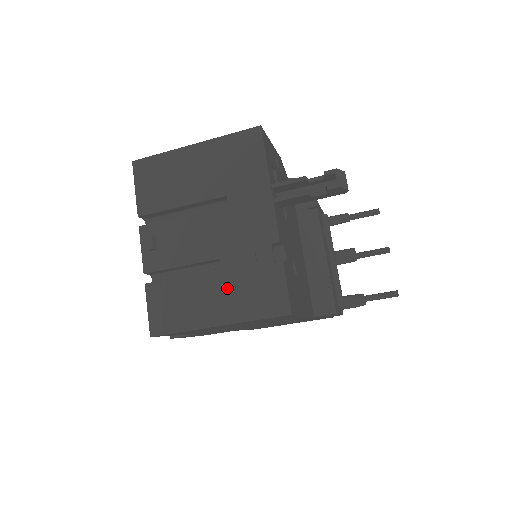
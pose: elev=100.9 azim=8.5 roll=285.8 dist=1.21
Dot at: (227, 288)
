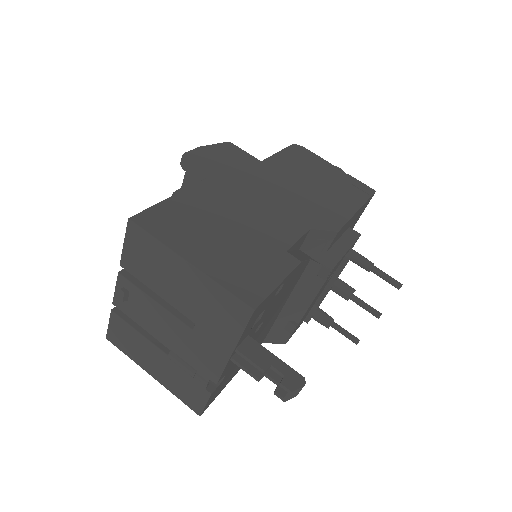
Dot at: (166, 368)
